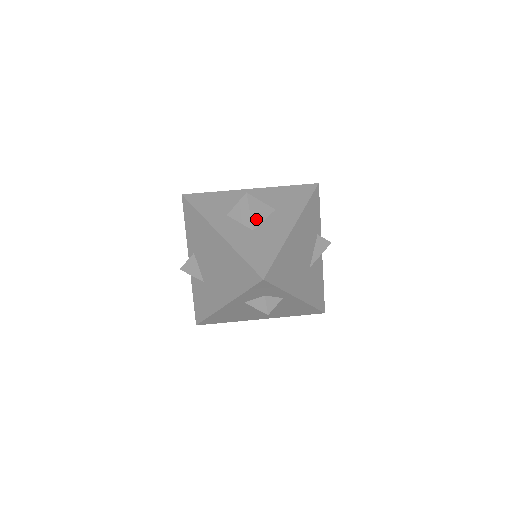
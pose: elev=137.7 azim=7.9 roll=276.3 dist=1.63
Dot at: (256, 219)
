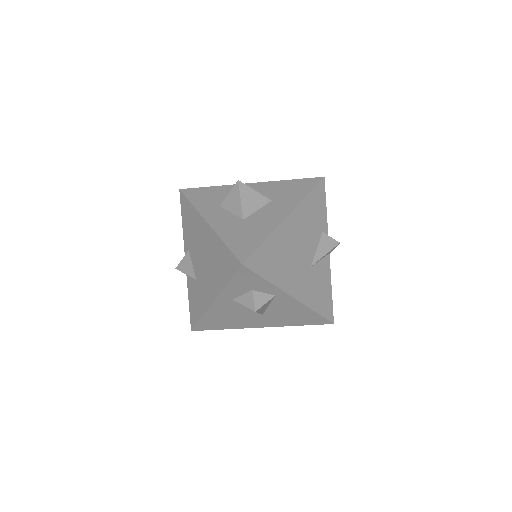
Dot at: (248, 208)
